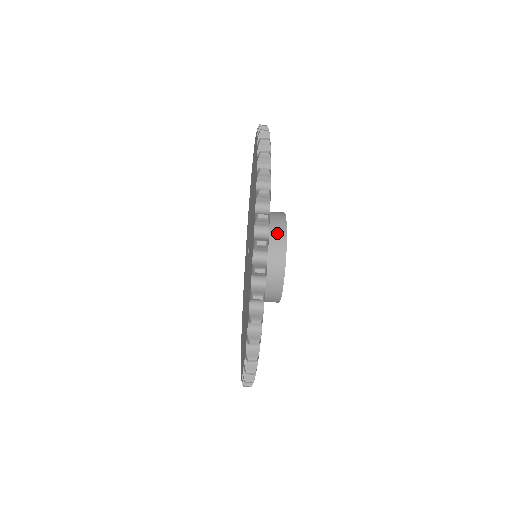
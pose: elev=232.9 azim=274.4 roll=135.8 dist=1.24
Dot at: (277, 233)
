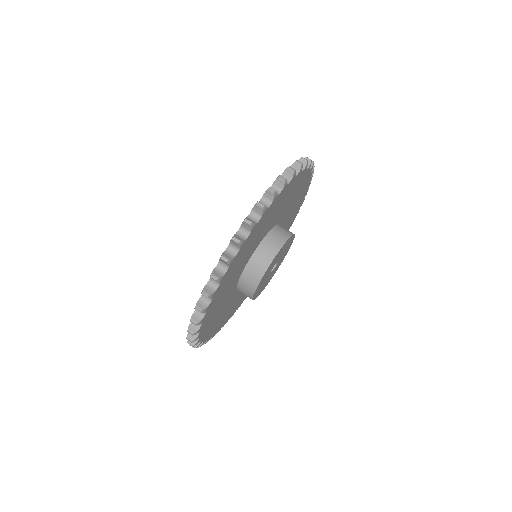
Dot at: occluded
